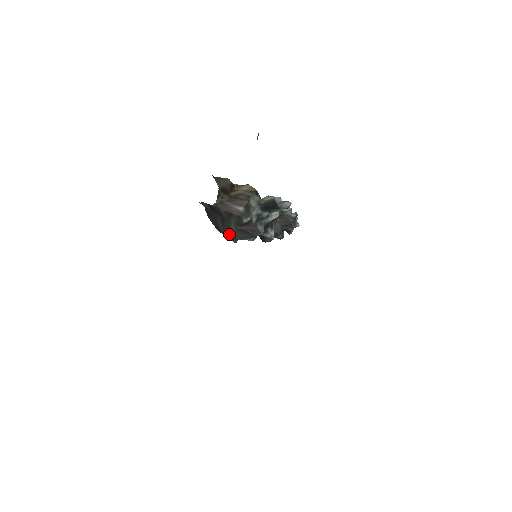
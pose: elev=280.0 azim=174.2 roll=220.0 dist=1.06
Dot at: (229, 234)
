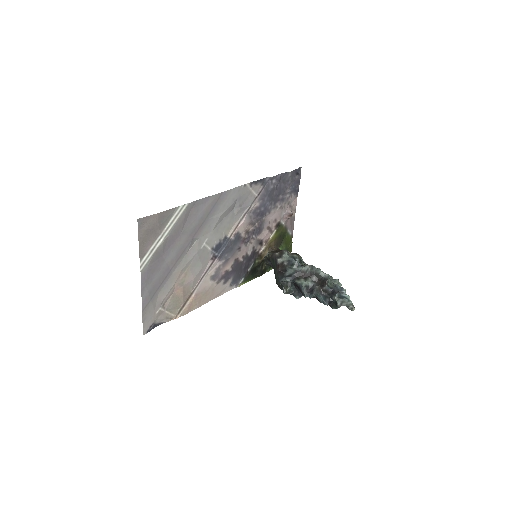
Dot at: (277, 280)
